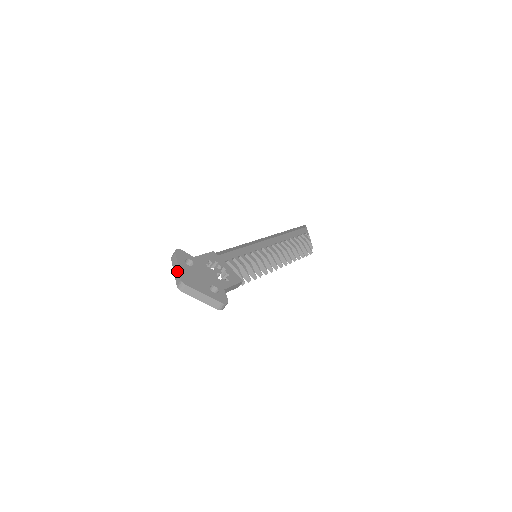
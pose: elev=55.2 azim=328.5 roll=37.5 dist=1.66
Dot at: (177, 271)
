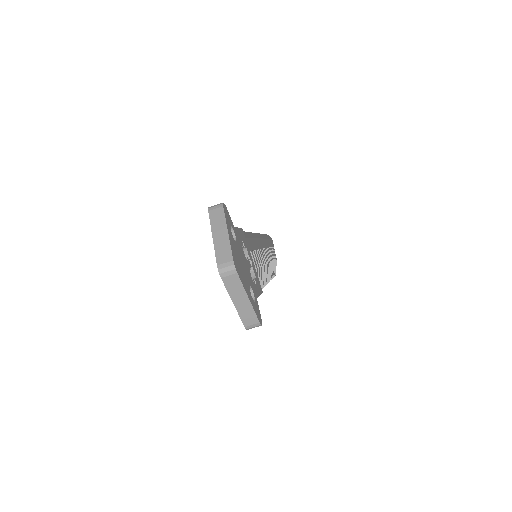
Dot at: (224, 240)
